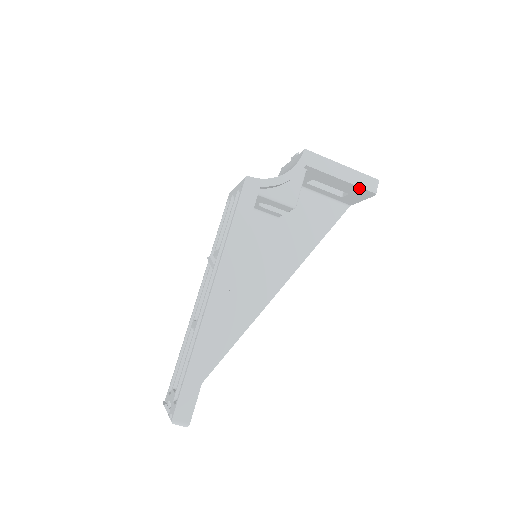
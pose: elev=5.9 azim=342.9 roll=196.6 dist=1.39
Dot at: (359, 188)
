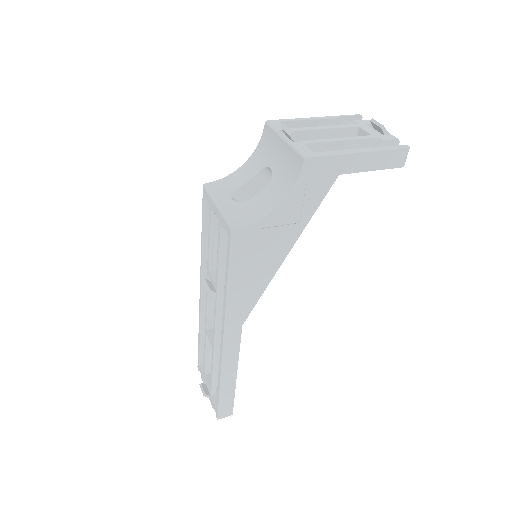
Dot at: (382, 167)
